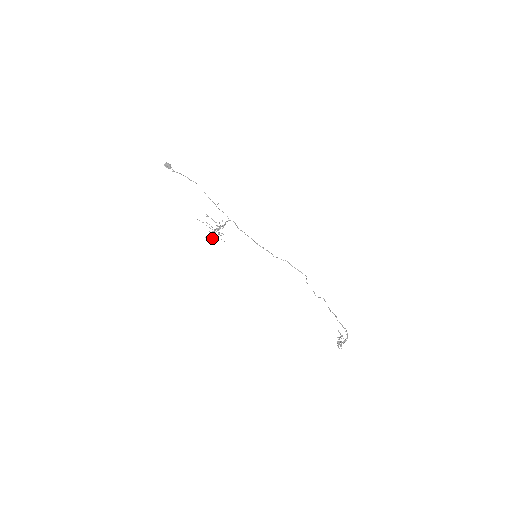
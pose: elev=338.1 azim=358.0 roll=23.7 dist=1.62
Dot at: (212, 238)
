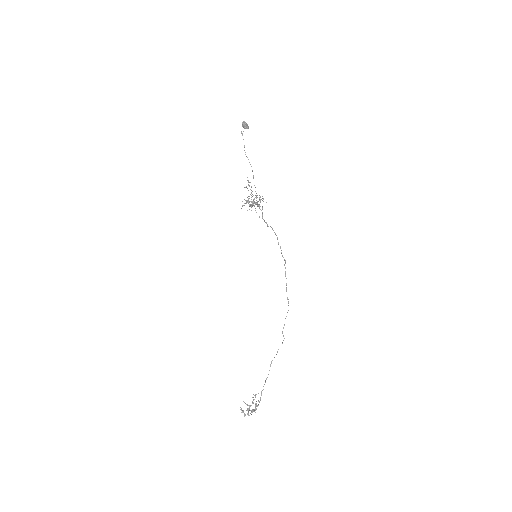
Dot at: (248, 202)
